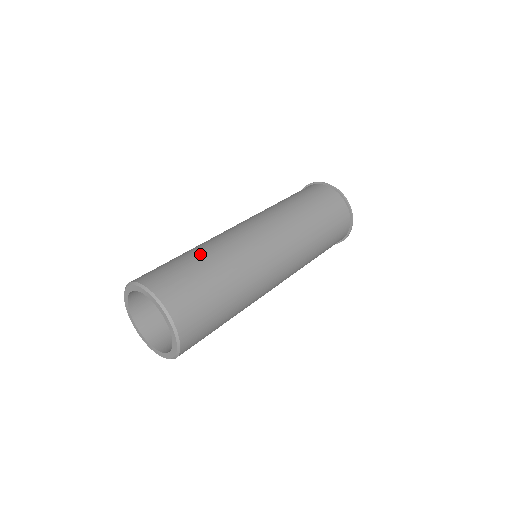
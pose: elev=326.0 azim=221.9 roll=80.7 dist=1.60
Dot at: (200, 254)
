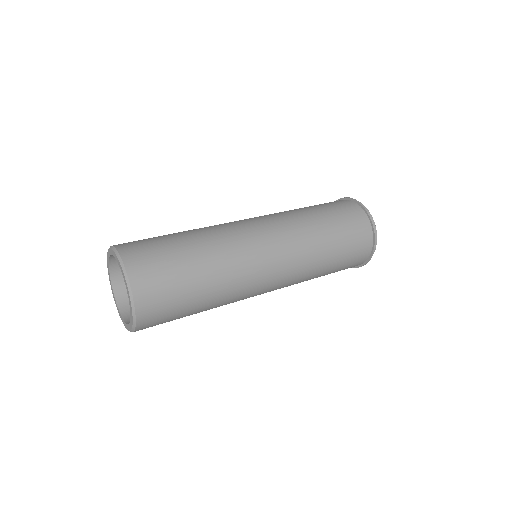
Dot at: occluded
